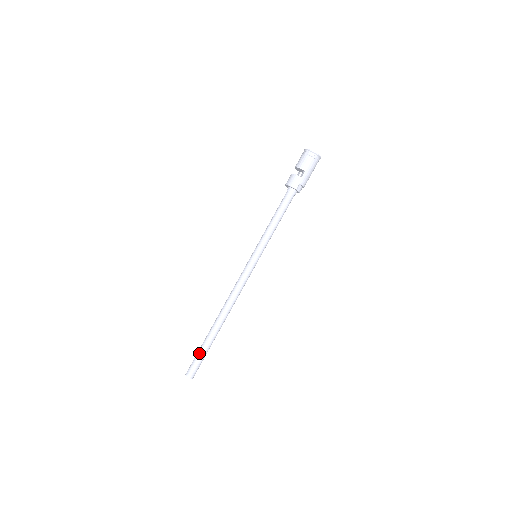
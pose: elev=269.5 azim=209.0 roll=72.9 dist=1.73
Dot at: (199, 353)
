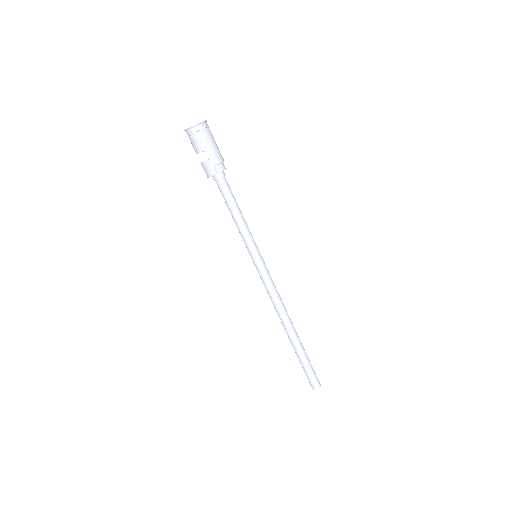
Dot at: (302, 367)
